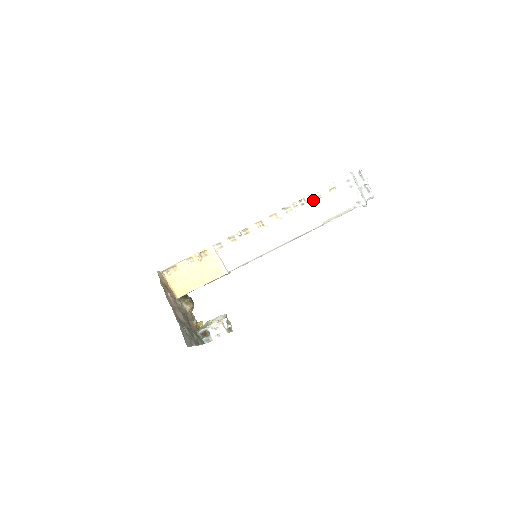
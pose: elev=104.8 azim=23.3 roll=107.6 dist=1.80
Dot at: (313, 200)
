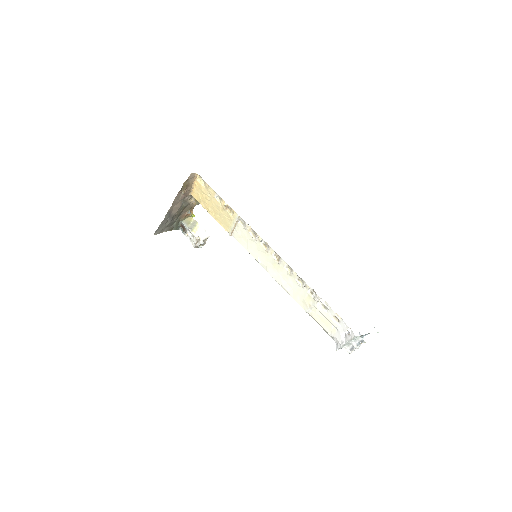
Dot at: (320, 302)
